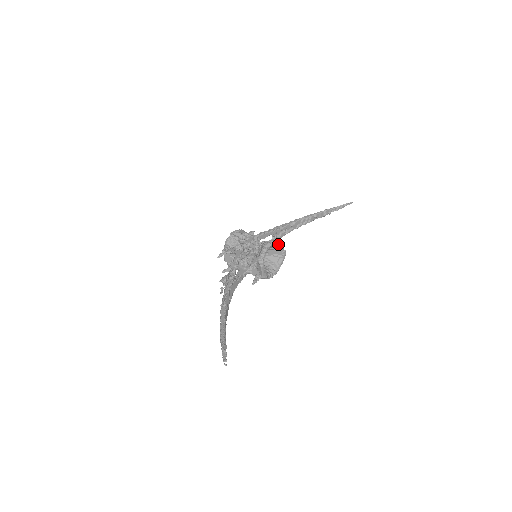
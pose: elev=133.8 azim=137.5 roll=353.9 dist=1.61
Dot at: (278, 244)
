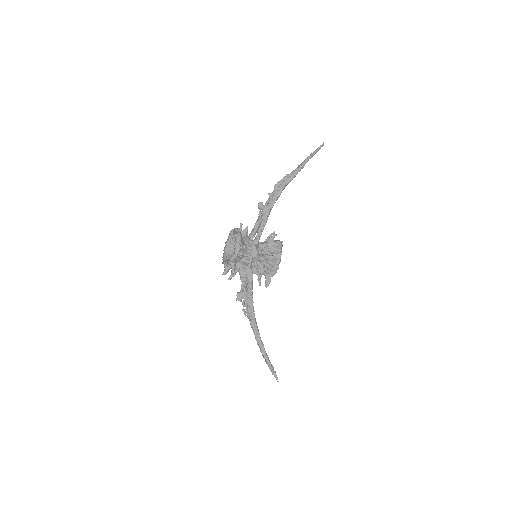
Dot at: (281, 249)
